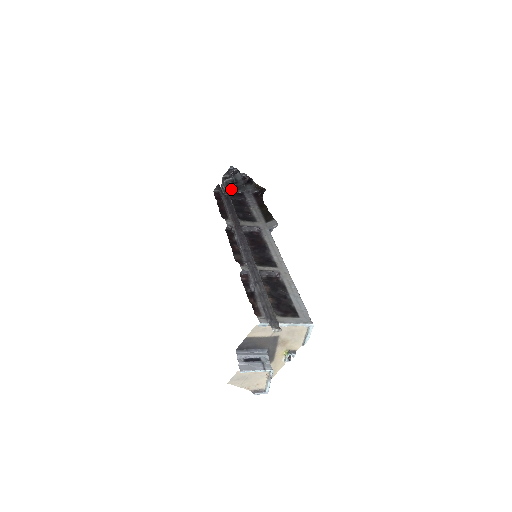
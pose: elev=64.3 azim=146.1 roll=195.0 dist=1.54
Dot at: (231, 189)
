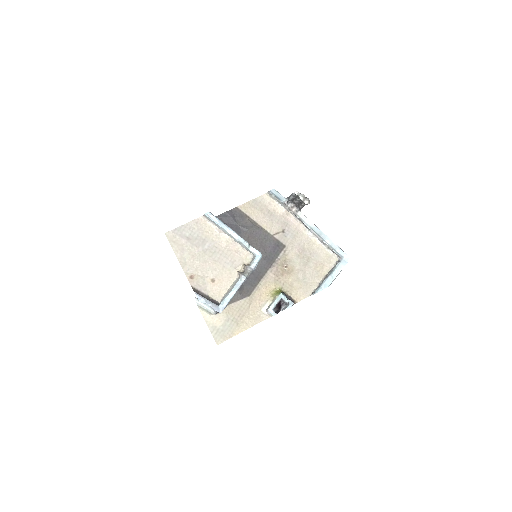
Dot at: occluded
